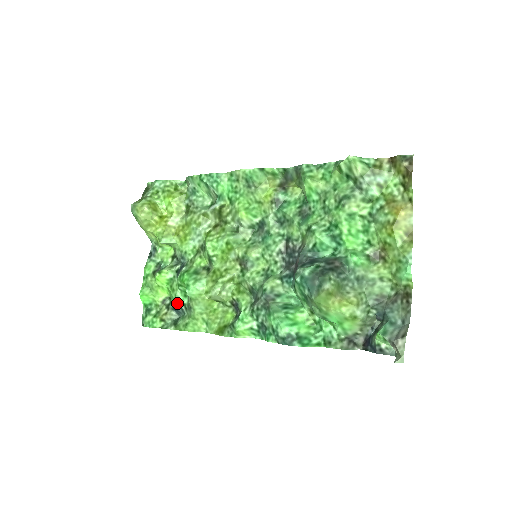
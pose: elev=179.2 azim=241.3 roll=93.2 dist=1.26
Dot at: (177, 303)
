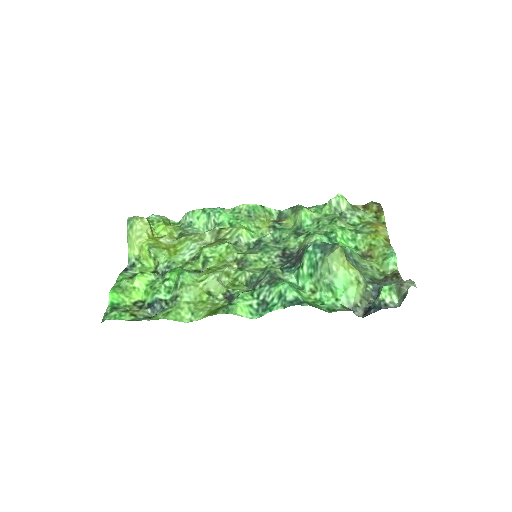
Dot at: (158, 297)
